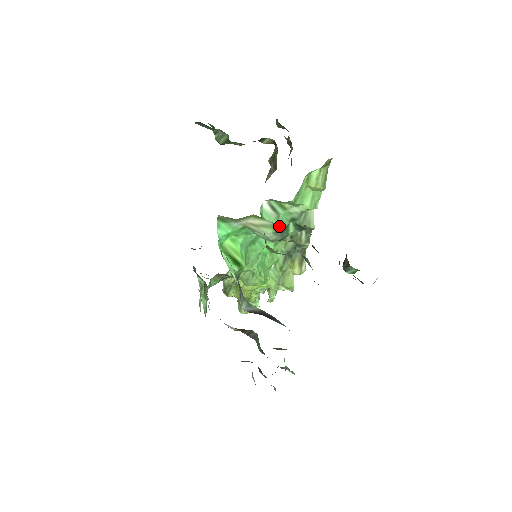
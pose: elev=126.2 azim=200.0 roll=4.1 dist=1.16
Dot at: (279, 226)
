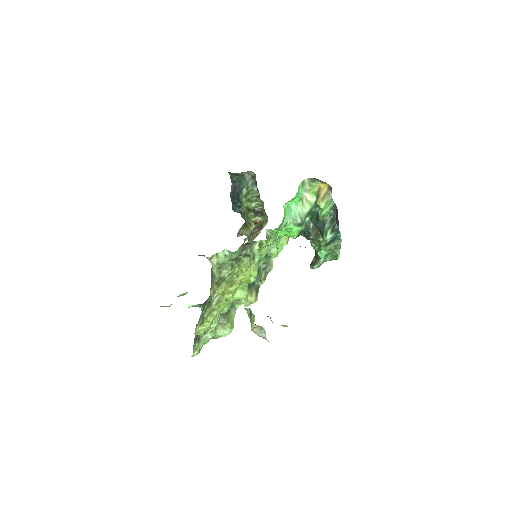
Dot at: (313, 207)
